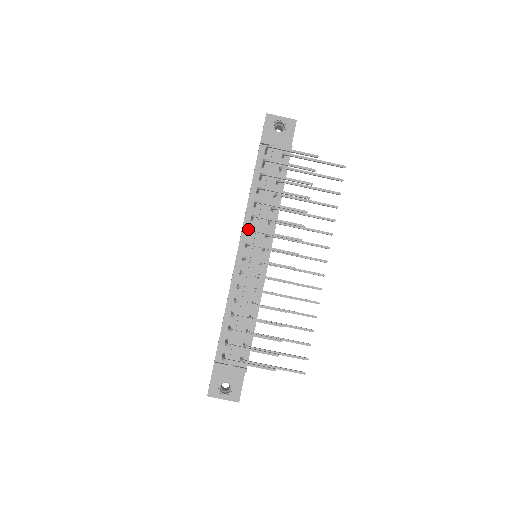
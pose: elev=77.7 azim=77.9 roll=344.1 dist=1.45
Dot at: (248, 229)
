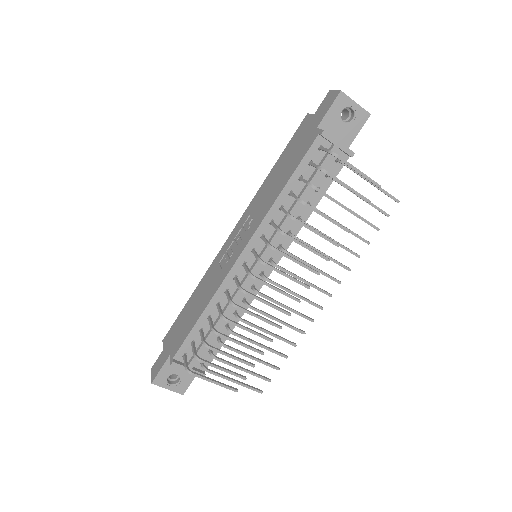
Dot at: (263, 232)
